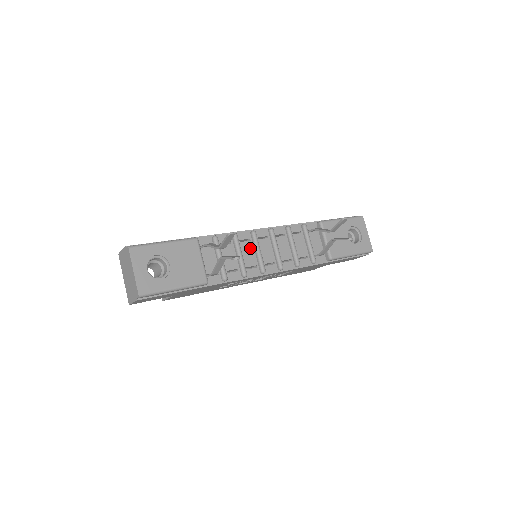
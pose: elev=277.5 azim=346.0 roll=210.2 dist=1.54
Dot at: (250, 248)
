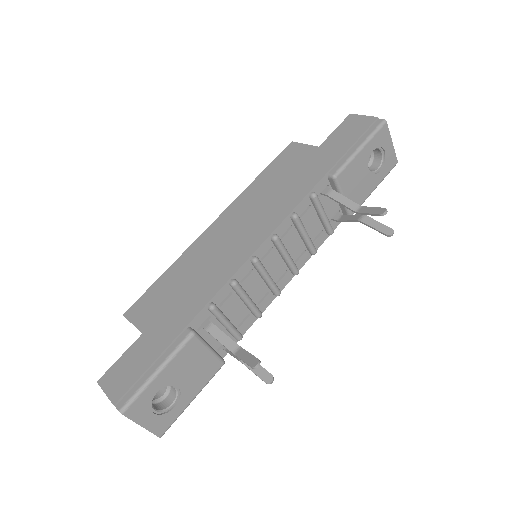
Dot at: (255, 279)
